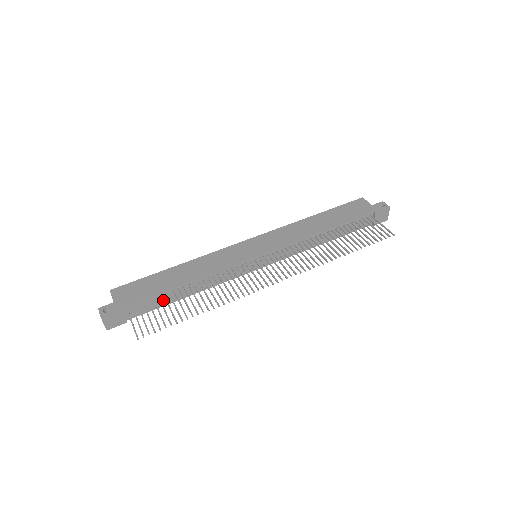
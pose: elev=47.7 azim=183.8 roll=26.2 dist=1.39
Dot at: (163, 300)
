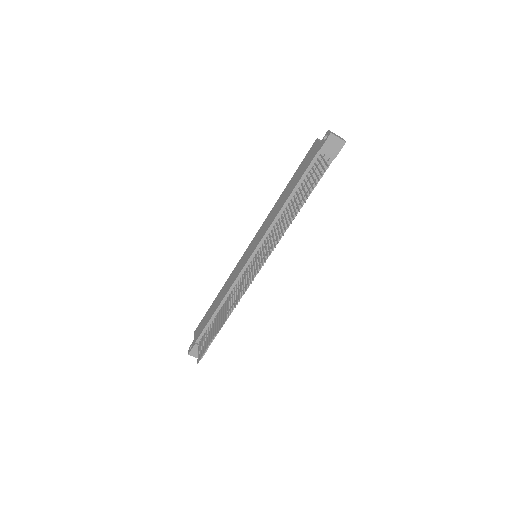
Dot at: occluded
